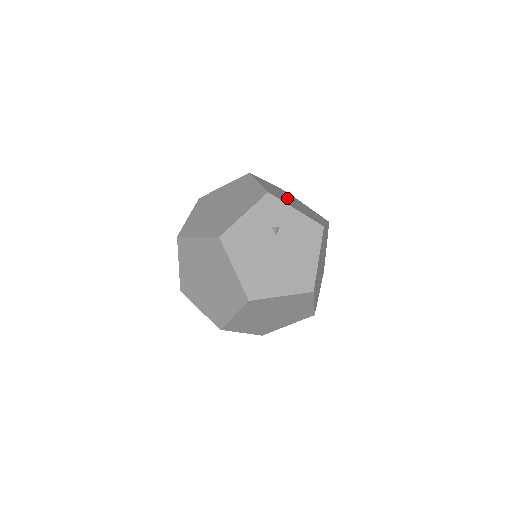
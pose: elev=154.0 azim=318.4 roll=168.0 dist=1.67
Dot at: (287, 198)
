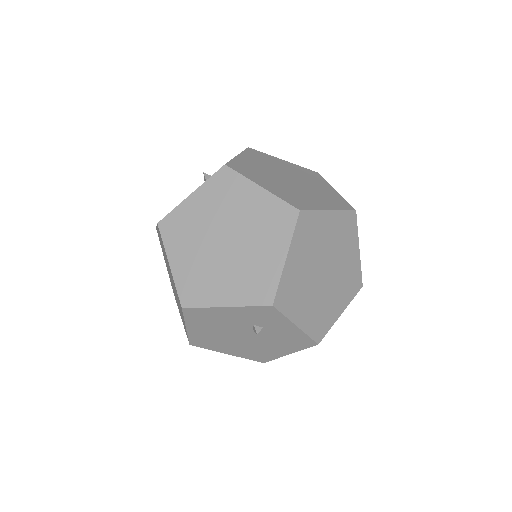
Dot at: (319, 271)
